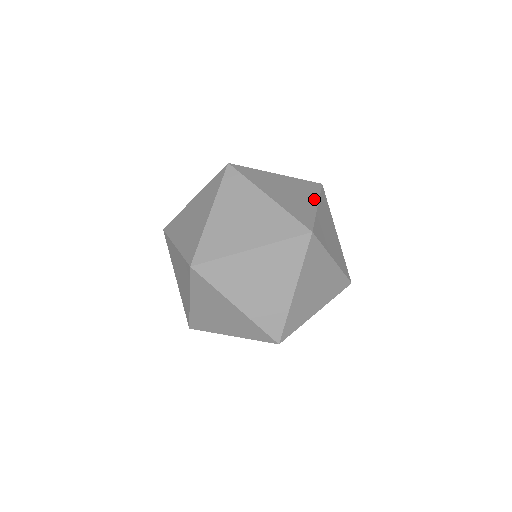
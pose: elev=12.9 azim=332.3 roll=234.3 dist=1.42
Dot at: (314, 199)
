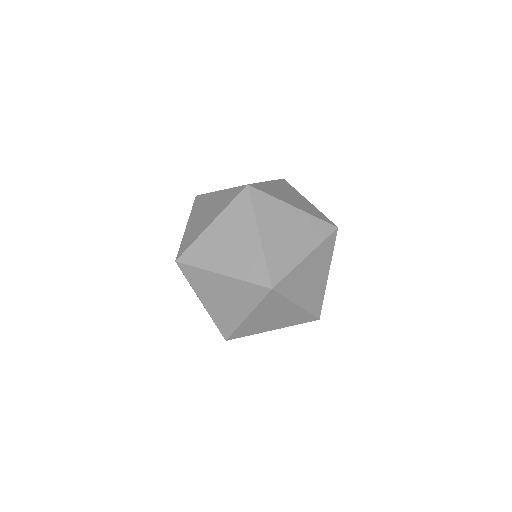
Dot at: (302, 196)
